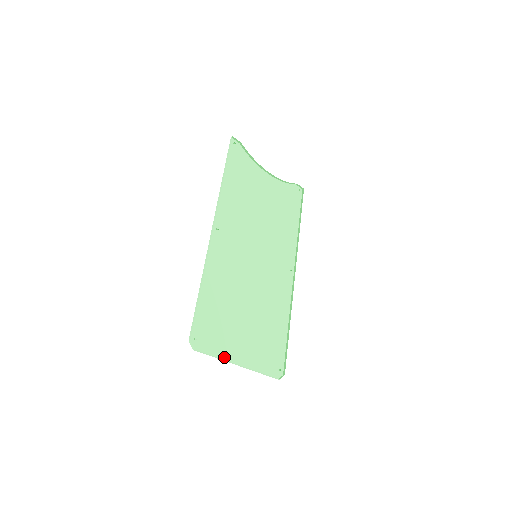
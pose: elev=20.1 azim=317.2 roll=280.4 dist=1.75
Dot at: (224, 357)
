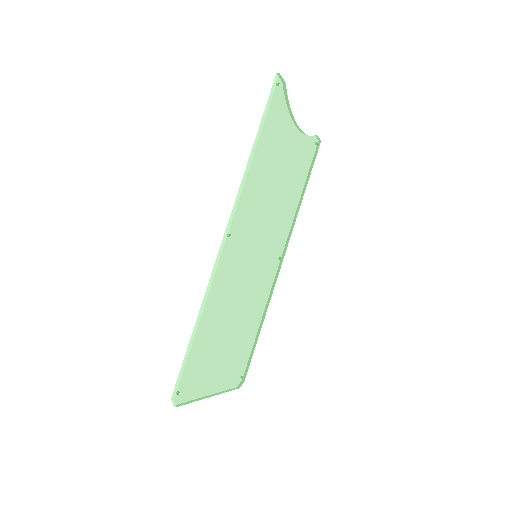
Dot at: (201, 397)
